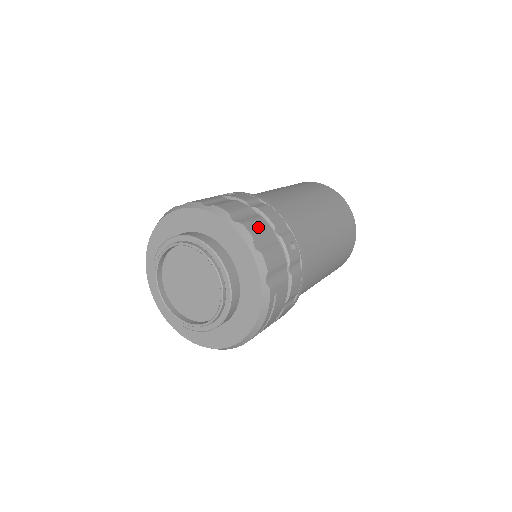
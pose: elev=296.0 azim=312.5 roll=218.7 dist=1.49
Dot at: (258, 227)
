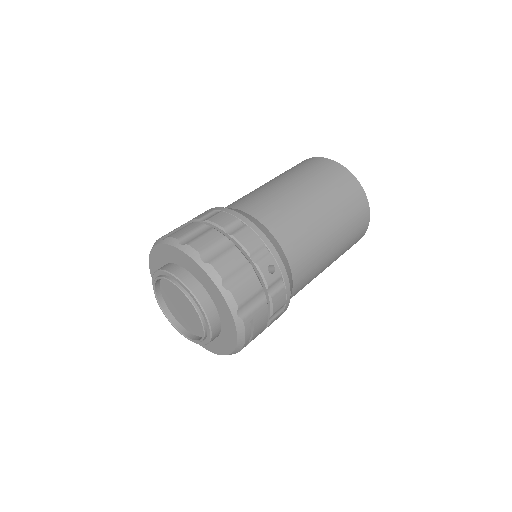
Dot at: (229, 262)
